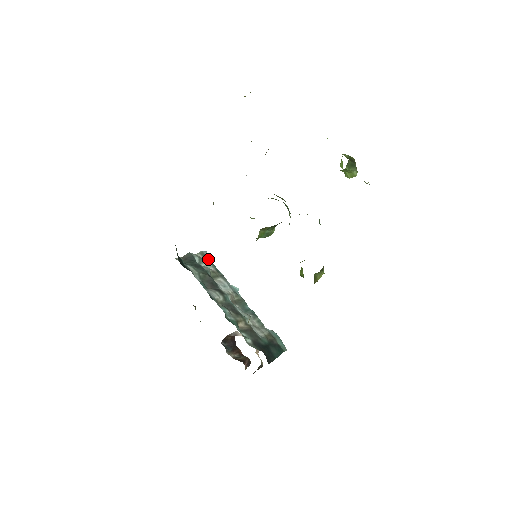
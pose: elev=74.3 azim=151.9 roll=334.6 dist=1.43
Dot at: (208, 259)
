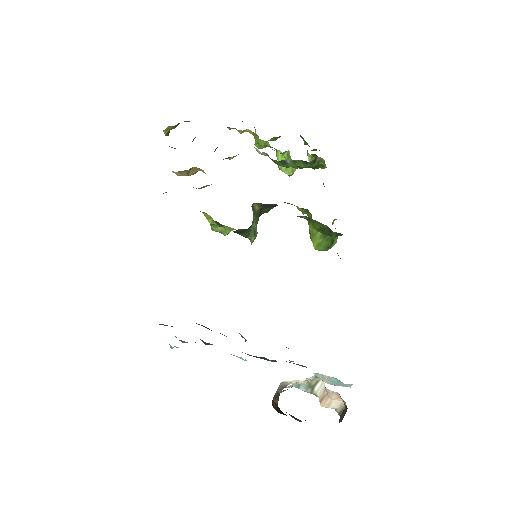
Dot at: occluded
